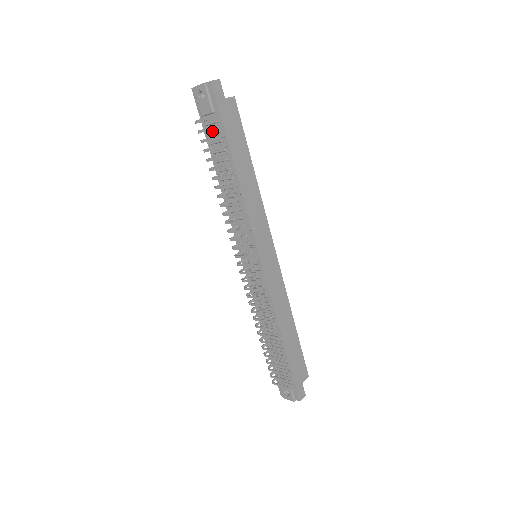
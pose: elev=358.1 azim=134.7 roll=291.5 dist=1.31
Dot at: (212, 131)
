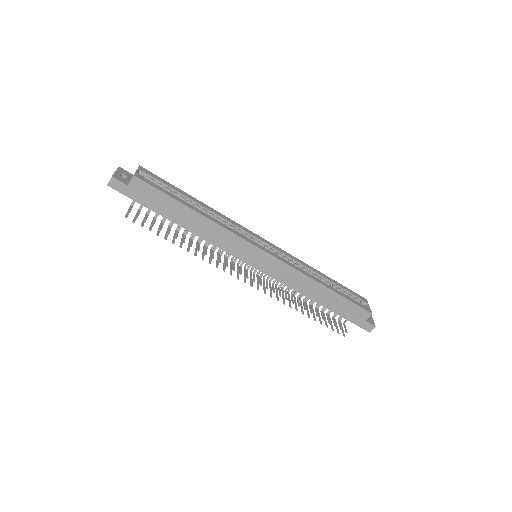
Dot at: occluded
